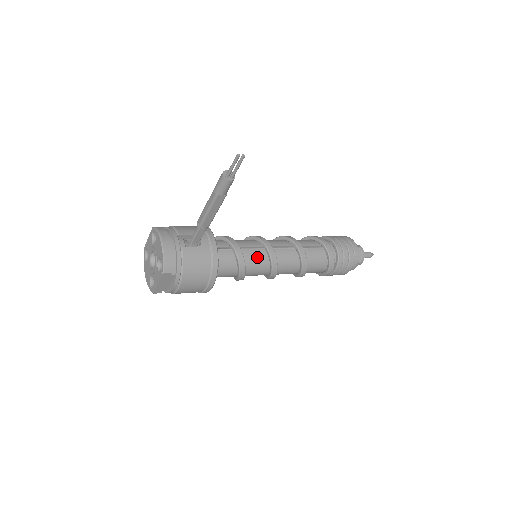
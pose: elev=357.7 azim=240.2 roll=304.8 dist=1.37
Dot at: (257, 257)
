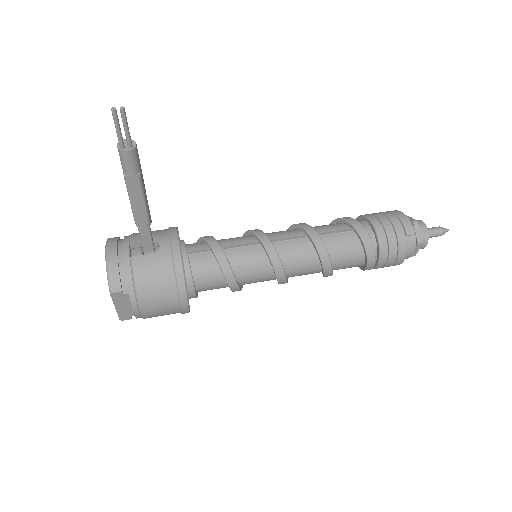
Dot at: (249, 256)
